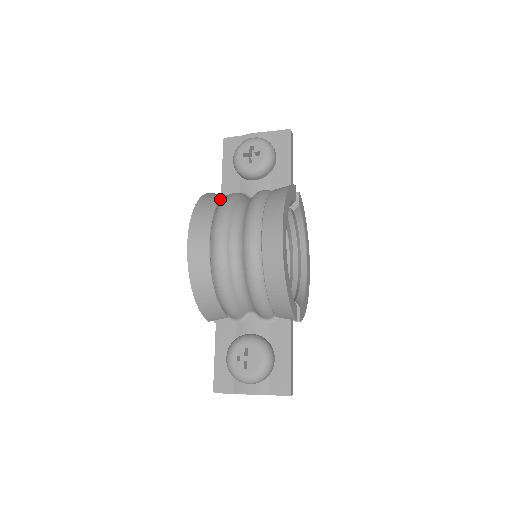
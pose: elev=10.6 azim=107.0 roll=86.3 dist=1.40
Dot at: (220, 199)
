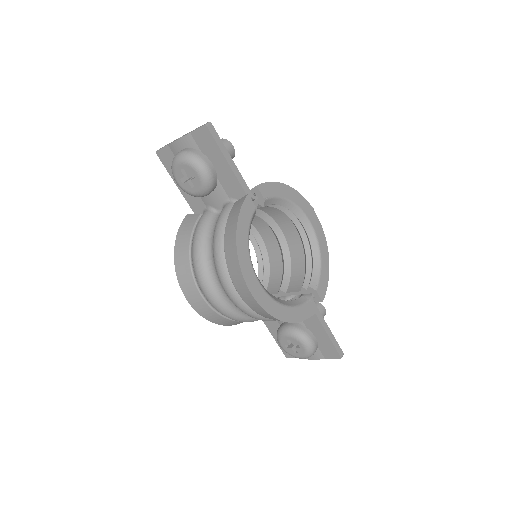
Dot at: (190, 244)
